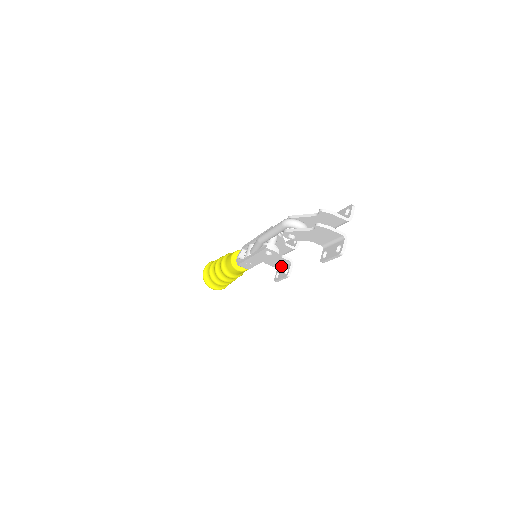
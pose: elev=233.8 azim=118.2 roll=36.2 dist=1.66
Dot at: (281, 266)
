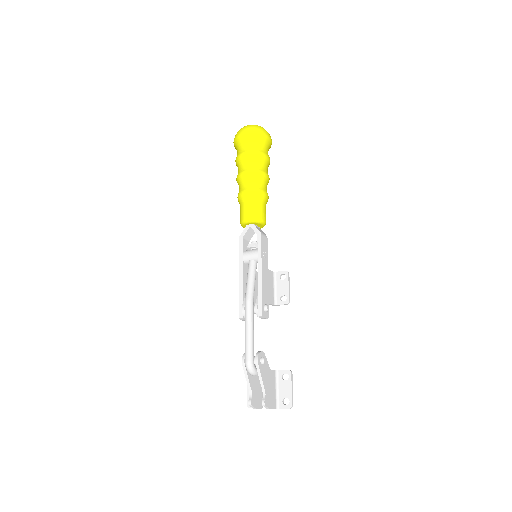
Dot at: occluded
